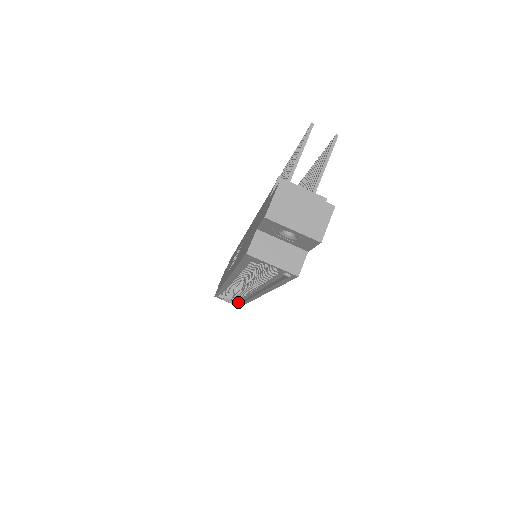
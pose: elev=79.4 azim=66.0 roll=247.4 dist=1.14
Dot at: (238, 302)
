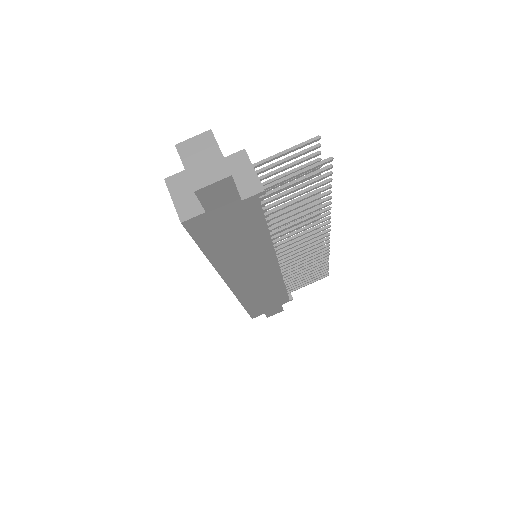
Dot at: occluded
